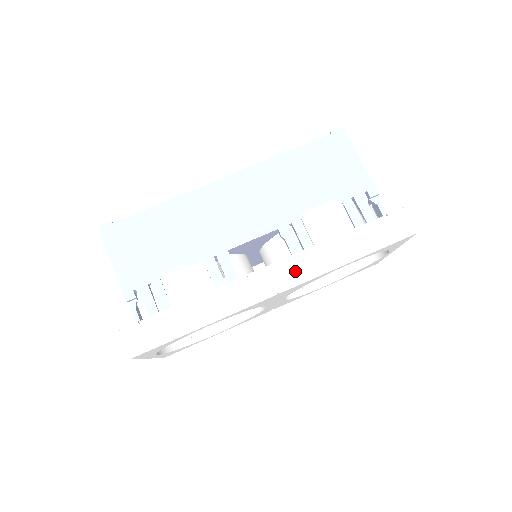
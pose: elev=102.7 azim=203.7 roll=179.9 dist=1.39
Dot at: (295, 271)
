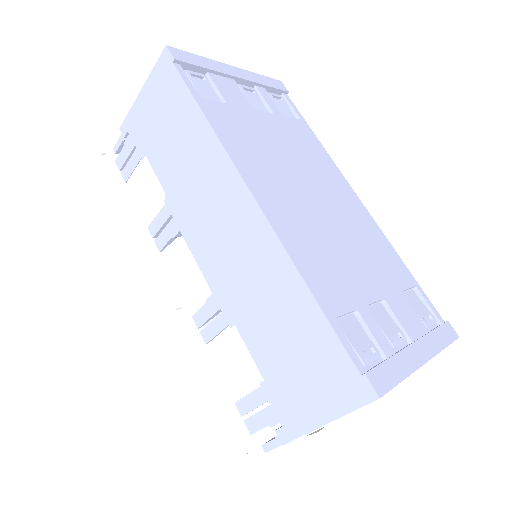
Dot at: (169, 322)
